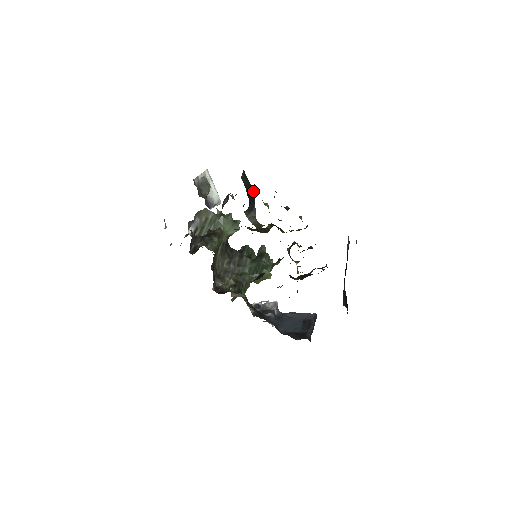
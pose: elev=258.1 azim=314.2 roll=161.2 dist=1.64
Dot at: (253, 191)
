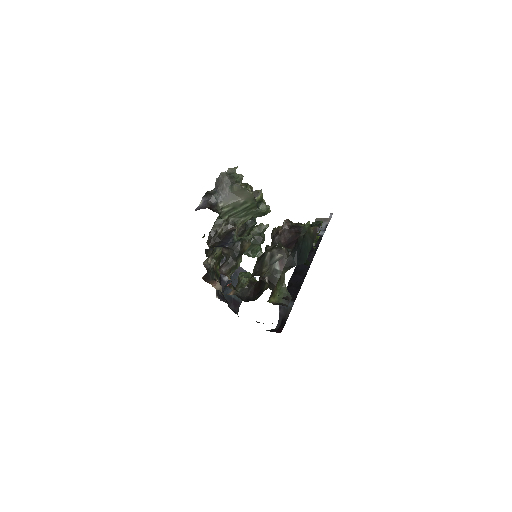
Dot at: occluded
